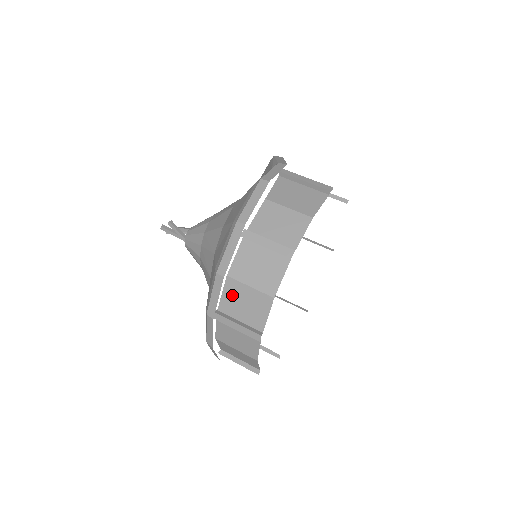
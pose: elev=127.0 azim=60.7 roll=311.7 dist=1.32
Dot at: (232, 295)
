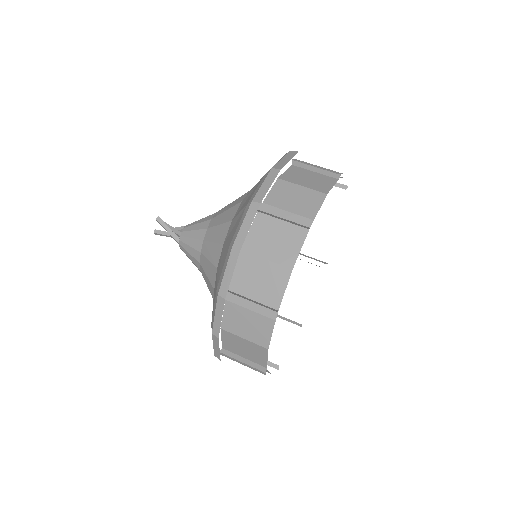
Dot at: (281, 193)
